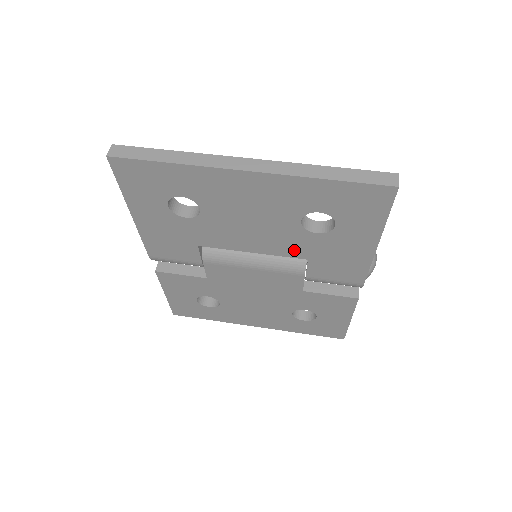
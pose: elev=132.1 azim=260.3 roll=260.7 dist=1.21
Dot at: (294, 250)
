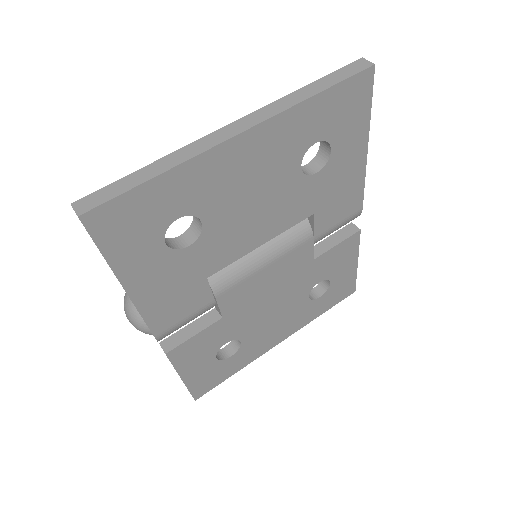
Dot at: (300, 211)
